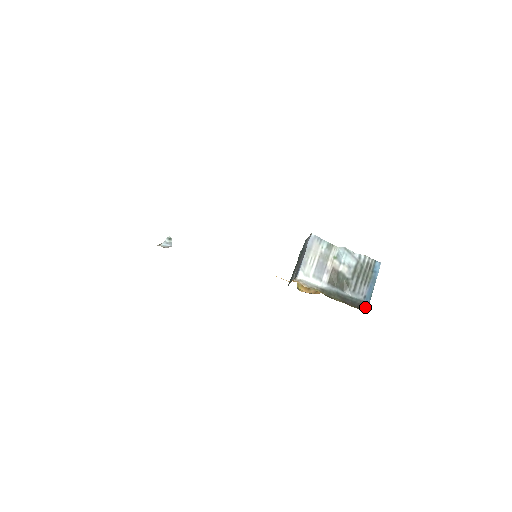
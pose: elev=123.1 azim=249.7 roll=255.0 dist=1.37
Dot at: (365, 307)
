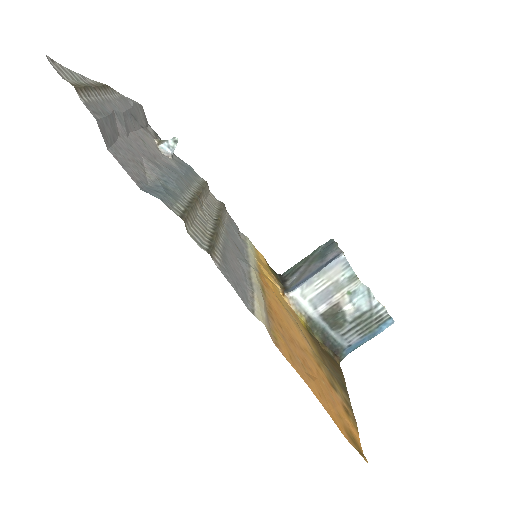
Dot at: (342, 356)
